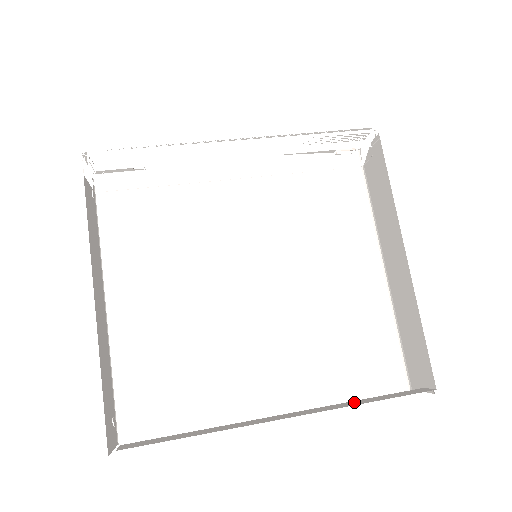
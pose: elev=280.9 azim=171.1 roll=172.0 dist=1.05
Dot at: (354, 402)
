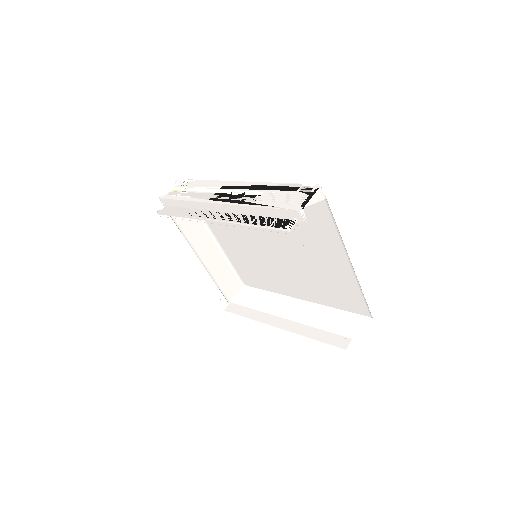
Dot at: (312, 331)
